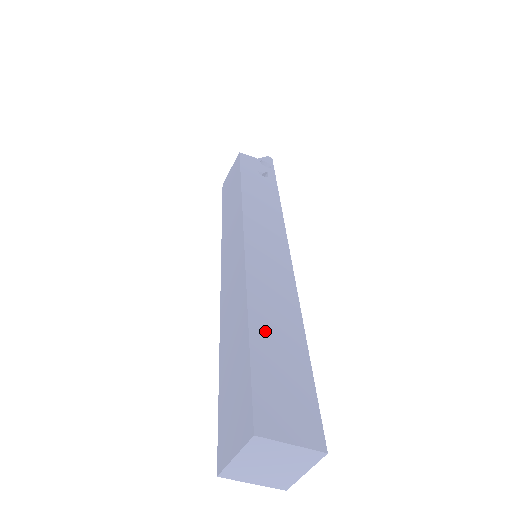
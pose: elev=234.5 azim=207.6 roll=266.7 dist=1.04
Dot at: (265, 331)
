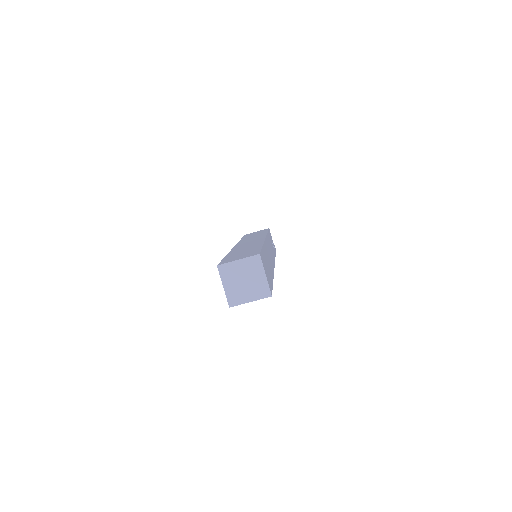
Dot at: occluded
